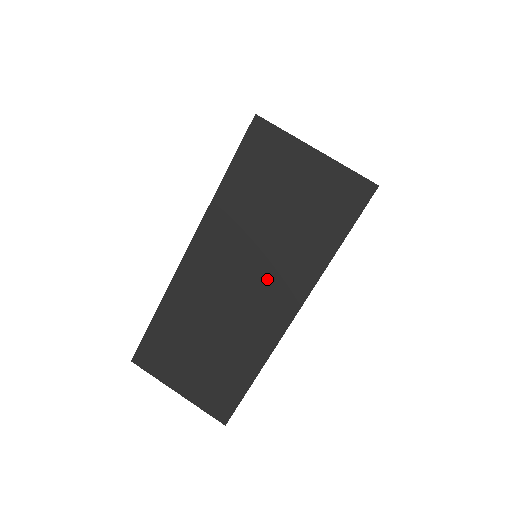
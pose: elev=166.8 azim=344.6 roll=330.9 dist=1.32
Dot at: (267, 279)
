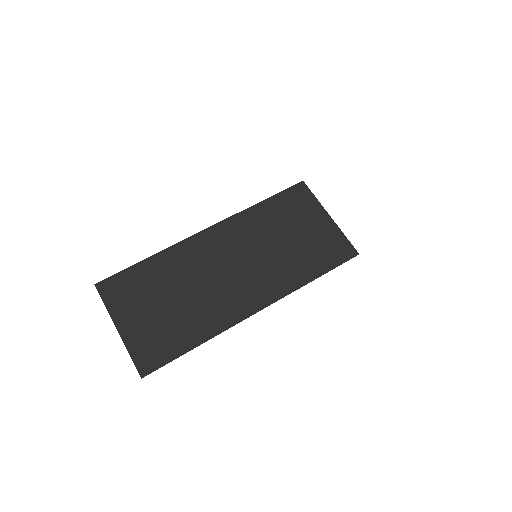
Dot at: (255, 274)
